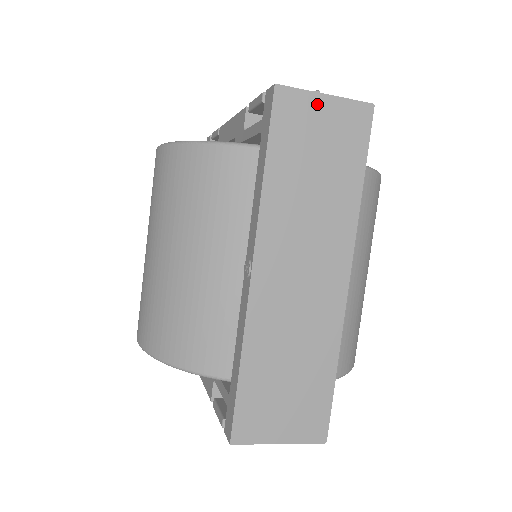
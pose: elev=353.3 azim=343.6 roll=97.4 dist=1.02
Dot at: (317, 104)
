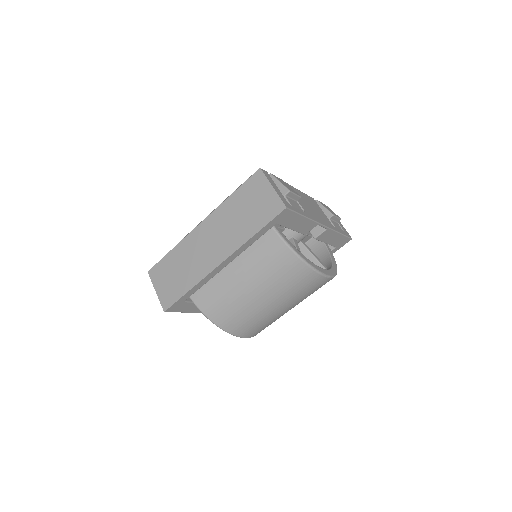
Dot at: (267, 188)
